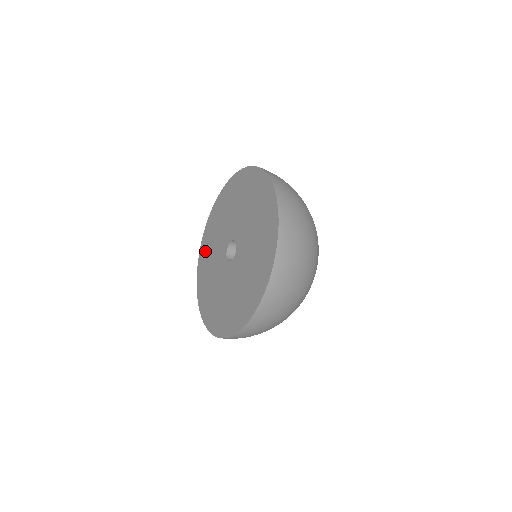
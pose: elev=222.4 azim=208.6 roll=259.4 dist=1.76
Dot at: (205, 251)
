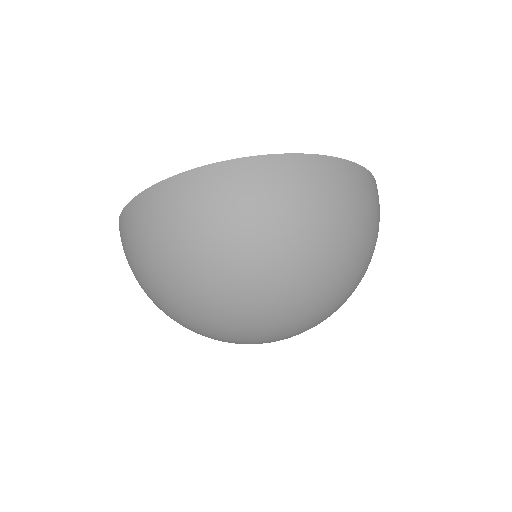
Dot at: occluded
